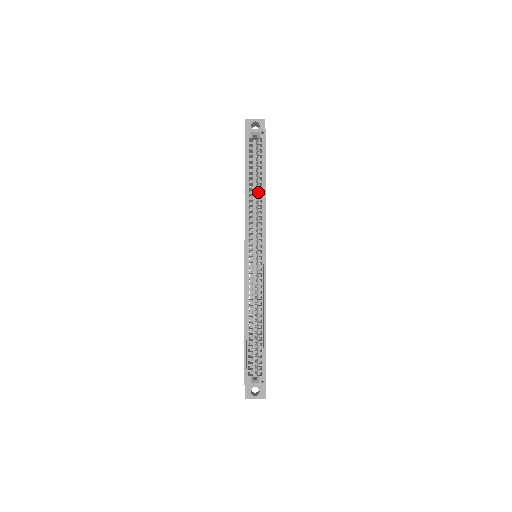
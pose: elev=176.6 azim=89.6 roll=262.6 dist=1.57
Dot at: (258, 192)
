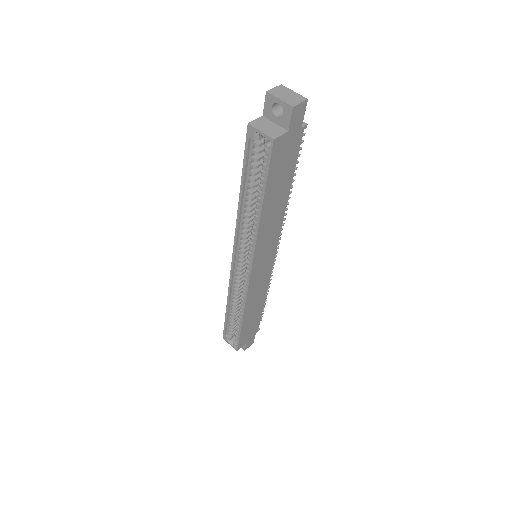
Dot at: (255, 209)
